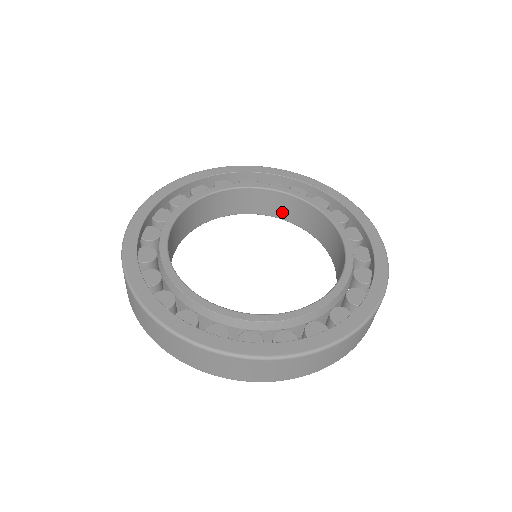
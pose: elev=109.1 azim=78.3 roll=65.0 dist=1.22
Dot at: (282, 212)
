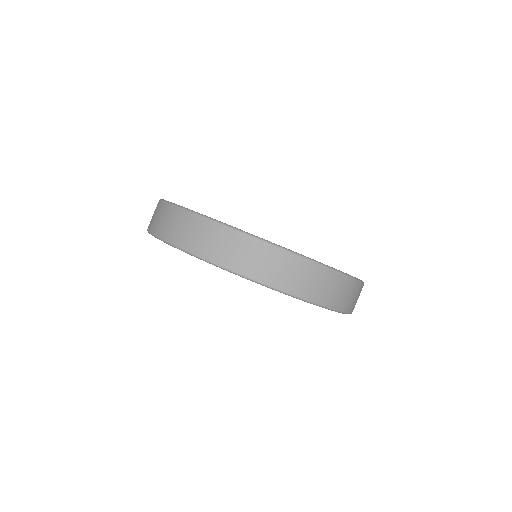
Dot at: occluded
